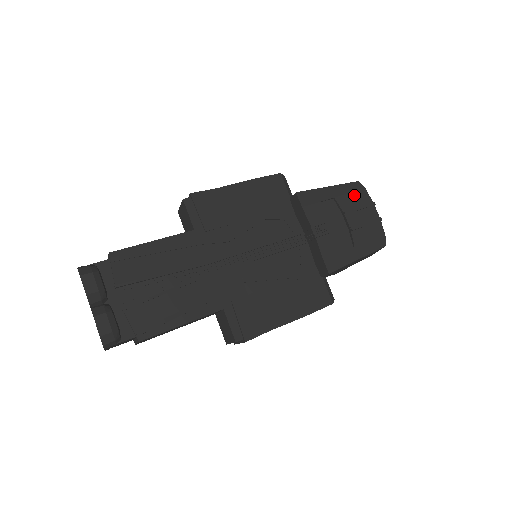
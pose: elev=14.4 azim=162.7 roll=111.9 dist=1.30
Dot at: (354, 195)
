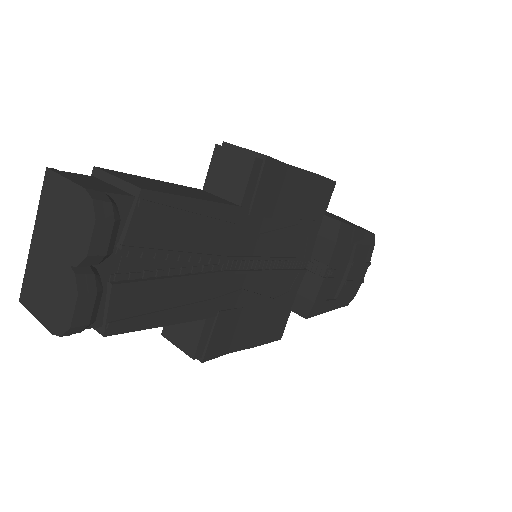
Dot at: (366, 248)
